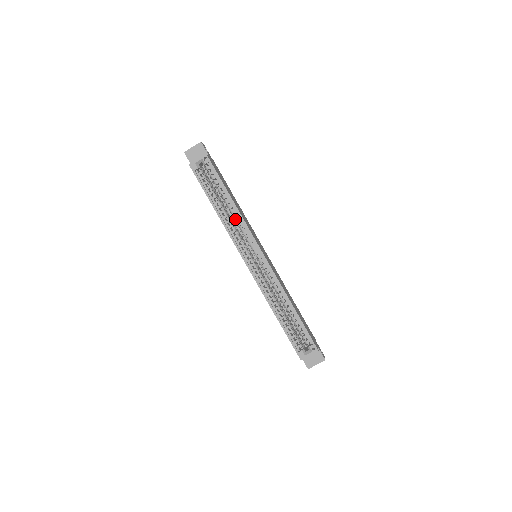
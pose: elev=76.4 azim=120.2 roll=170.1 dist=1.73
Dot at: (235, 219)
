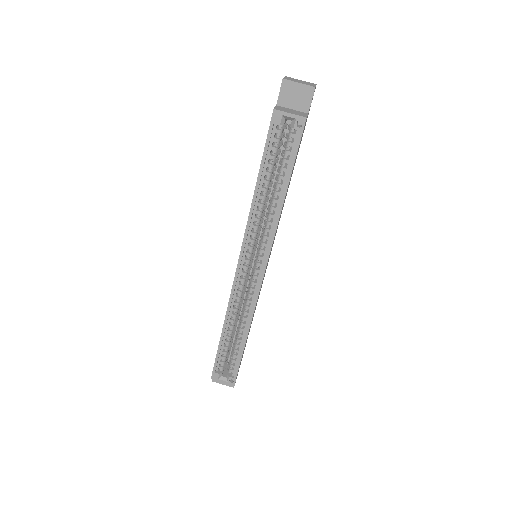
Dot at: (268, 216)
